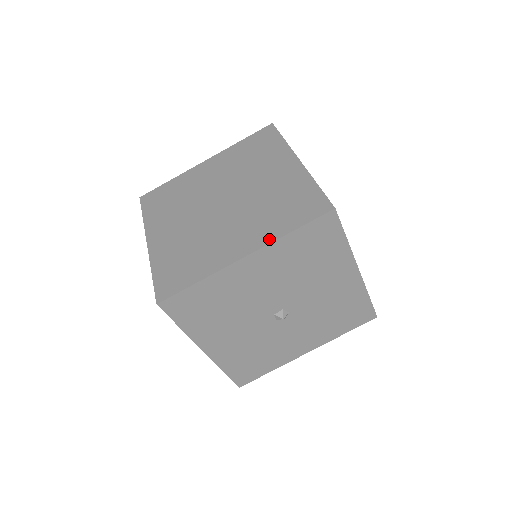
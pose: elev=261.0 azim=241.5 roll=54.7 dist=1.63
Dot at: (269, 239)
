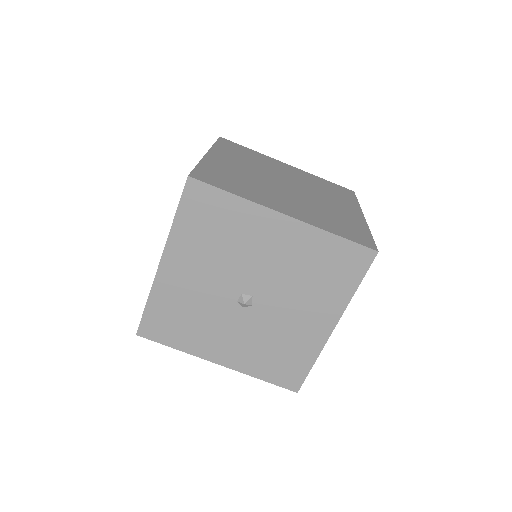
Dot at: (313, 223)
